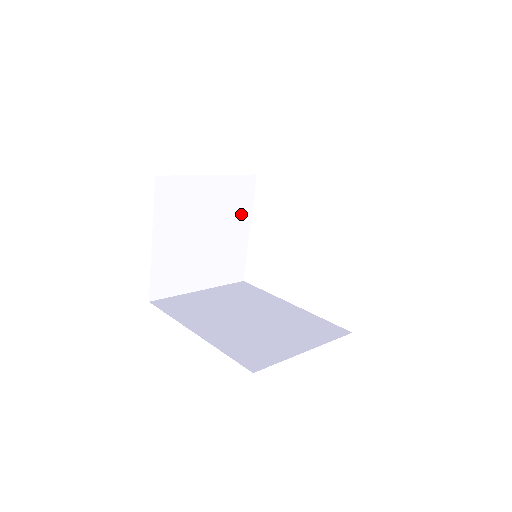
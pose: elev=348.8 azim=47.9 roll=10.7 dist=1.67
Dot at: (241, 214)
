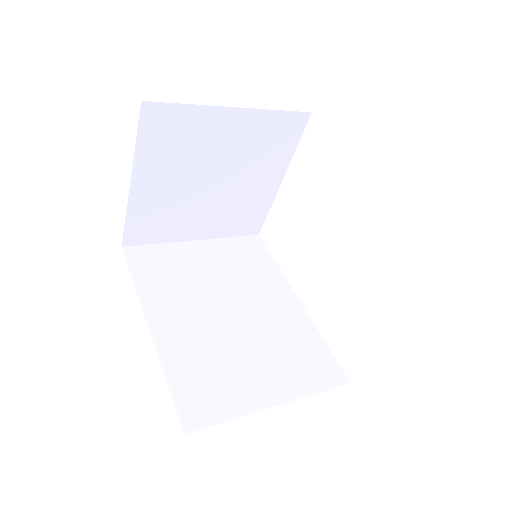
Dot at: (273, 161)
